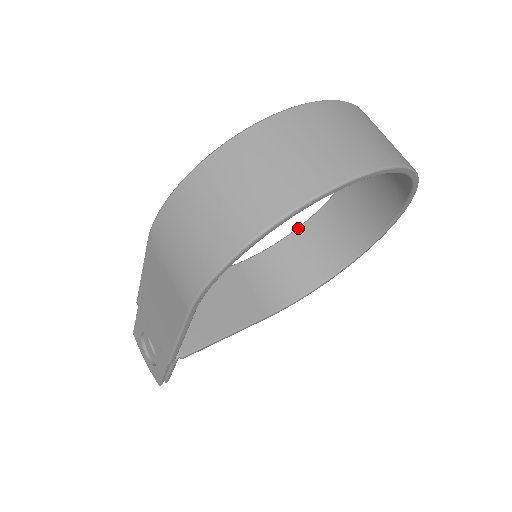
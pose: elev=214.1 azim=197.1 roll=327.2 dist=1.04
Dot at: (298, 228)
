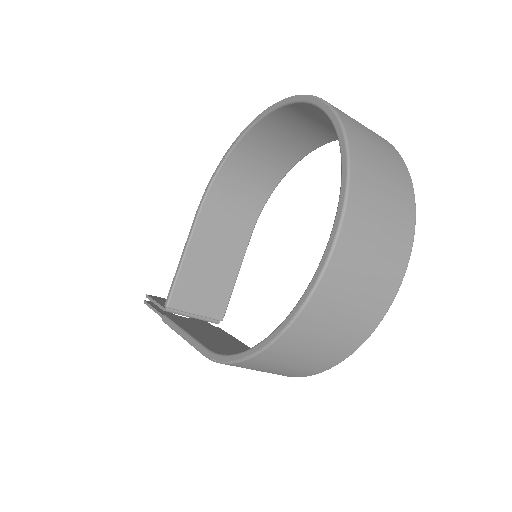
Dot at: (236, 145)
